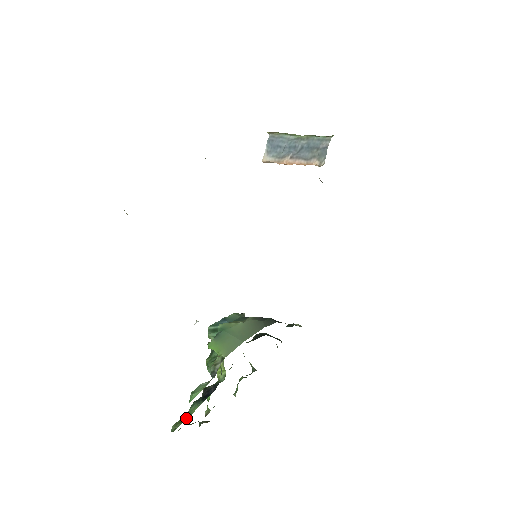
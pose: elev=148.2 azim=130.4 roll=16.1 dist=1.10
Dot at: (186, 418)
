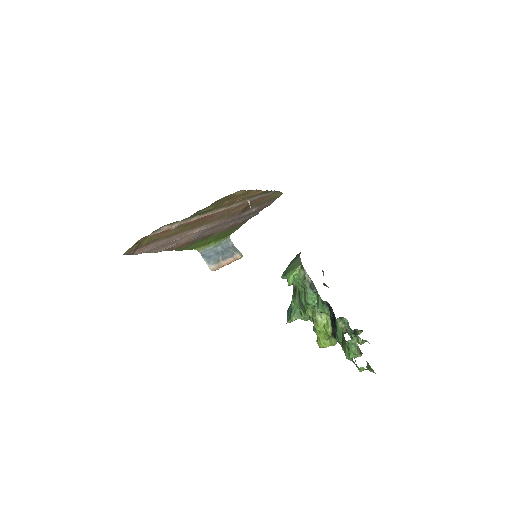
Dot at: (343, 337)
